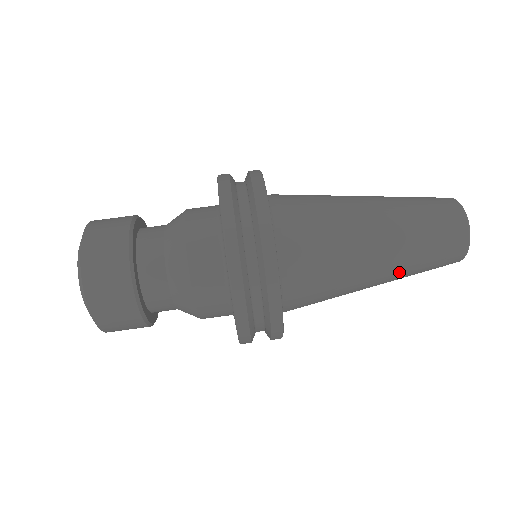
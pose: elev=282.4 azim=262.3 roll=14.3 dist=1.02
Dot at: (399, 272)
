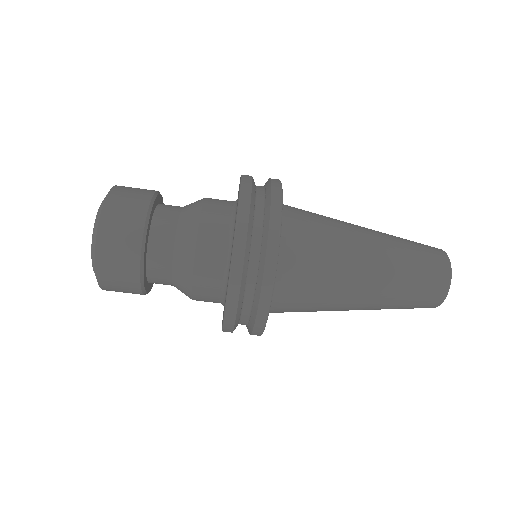
Dot at: occluded
